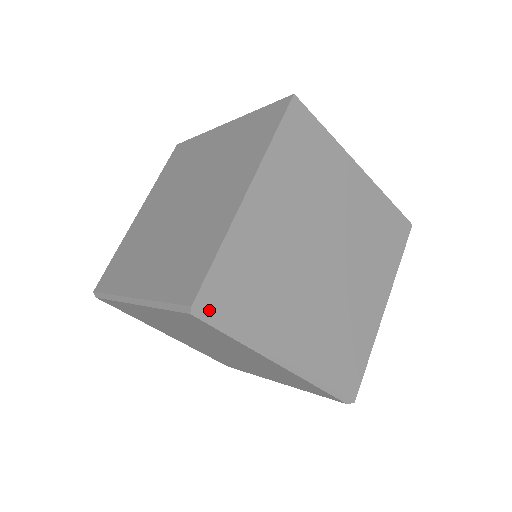
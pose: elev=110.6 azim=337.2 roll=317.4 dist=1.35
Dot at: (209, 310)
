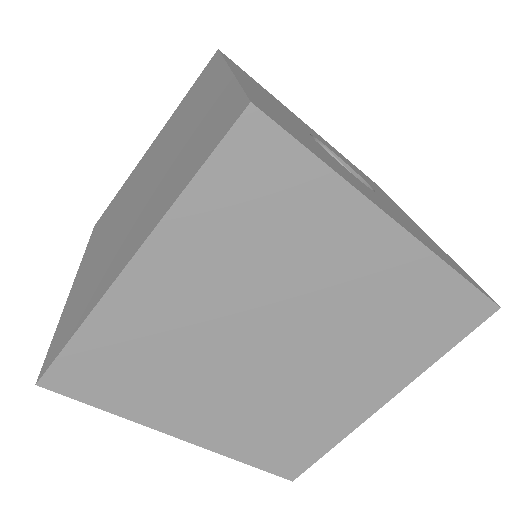
Dot at: occluded
